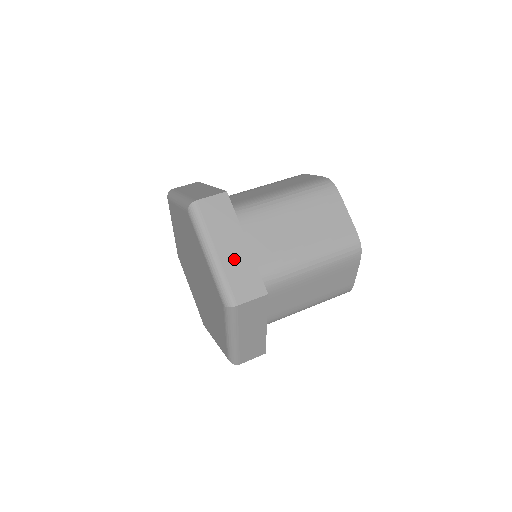
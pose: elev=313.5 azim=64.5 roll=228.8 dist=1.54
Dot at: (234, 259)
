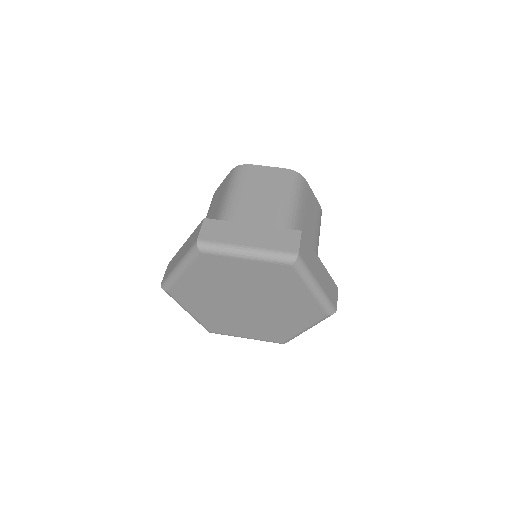
Dot at: (324, 280)
